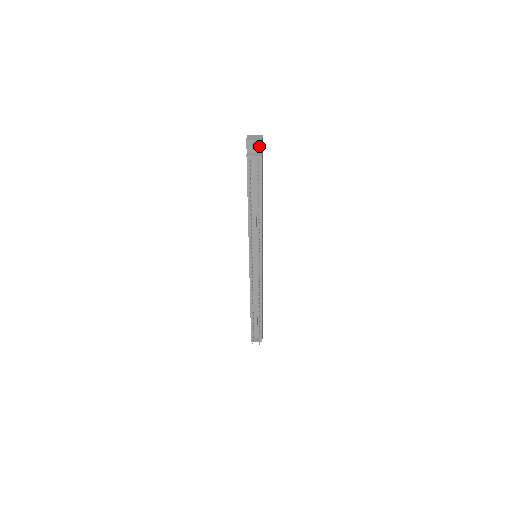
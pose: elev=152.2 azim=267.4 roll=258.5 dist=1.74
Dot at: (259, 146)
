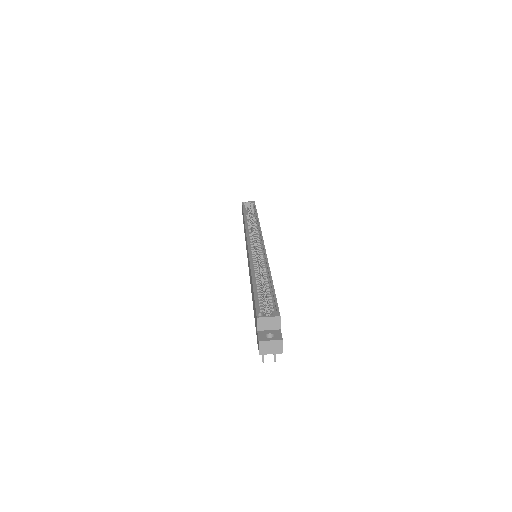
Dot at: occluded
